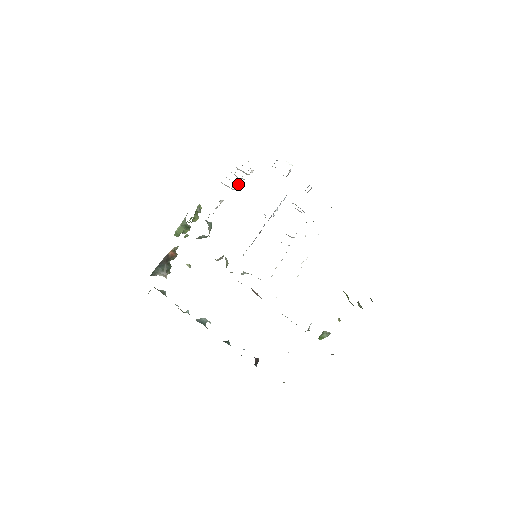
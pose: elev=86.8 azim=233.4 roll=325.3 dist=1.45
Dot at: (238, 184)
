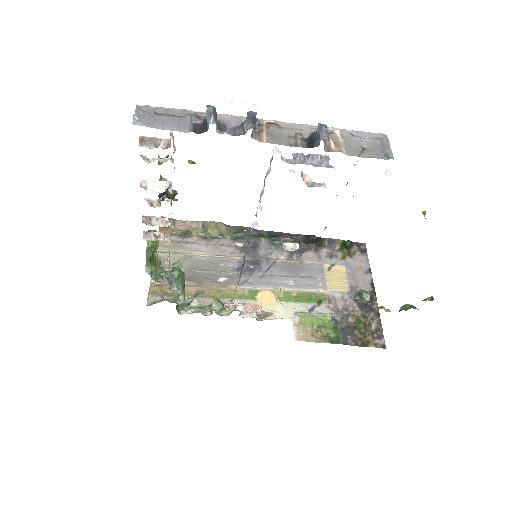
Dot at: occluded
